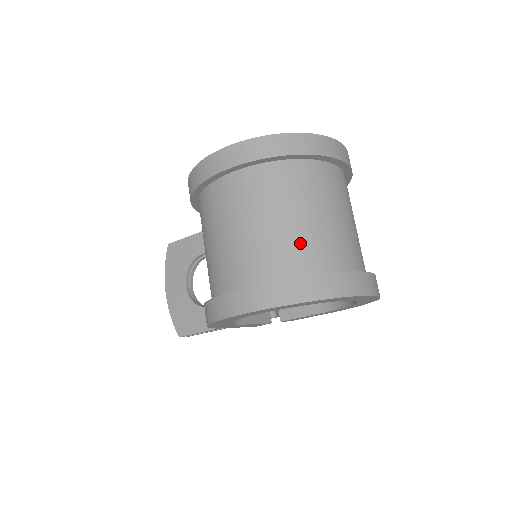
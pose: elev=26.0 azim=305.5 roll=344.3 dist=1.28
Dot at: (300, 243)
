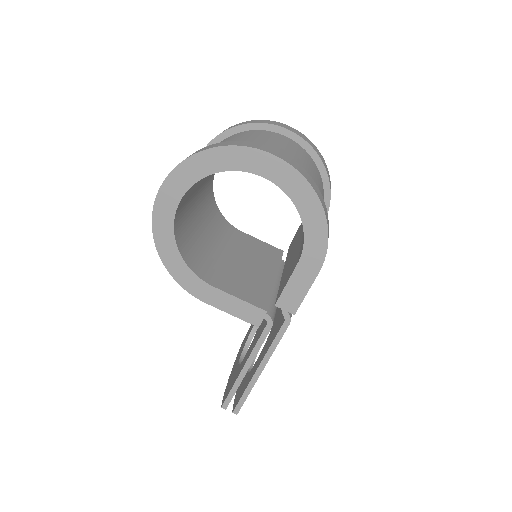
Dot at: occluded
